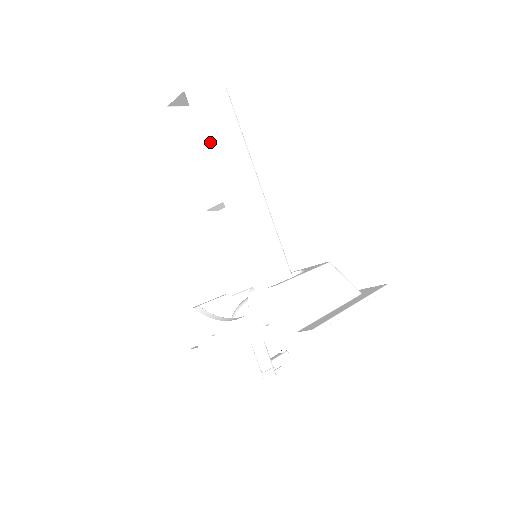
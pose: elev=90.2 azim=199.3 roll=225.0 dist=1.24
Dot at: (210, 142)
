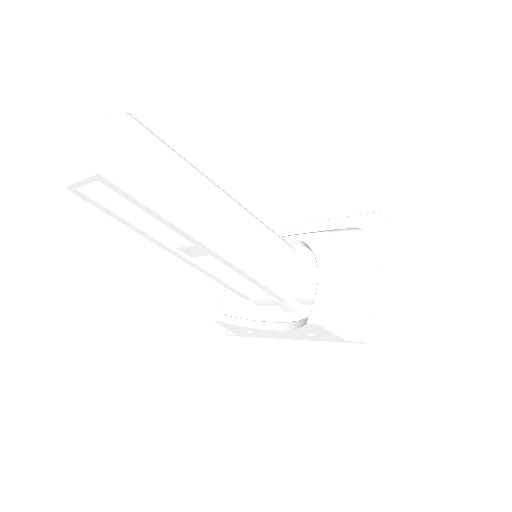
Dot at: (169, 219)
